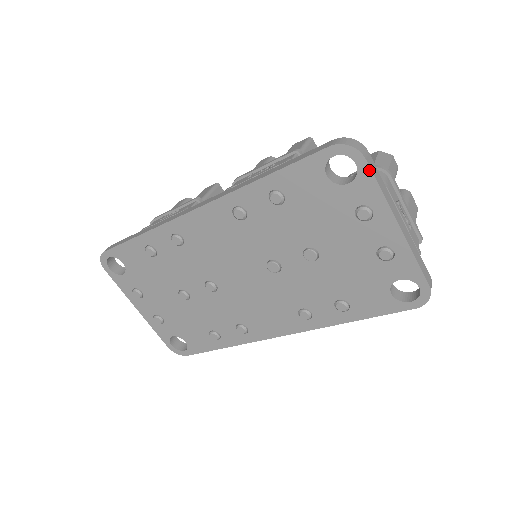
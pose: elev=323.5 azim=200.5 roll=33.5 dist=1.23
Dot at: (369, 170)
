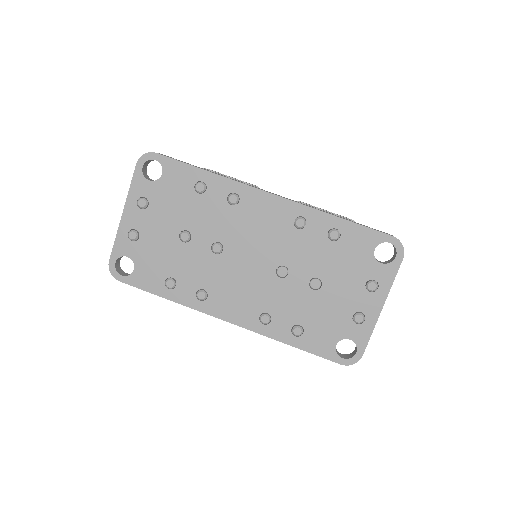
Dot at: (399, 266)
